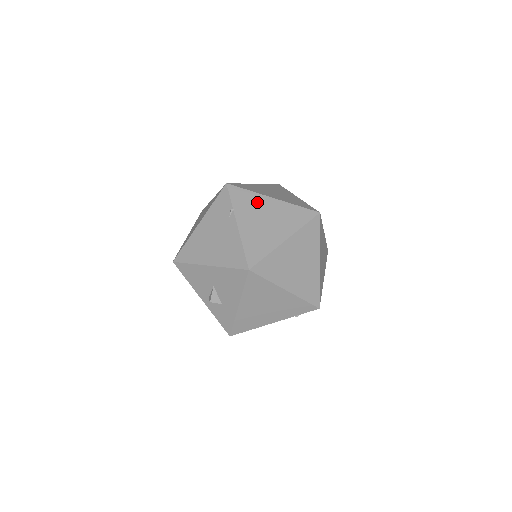
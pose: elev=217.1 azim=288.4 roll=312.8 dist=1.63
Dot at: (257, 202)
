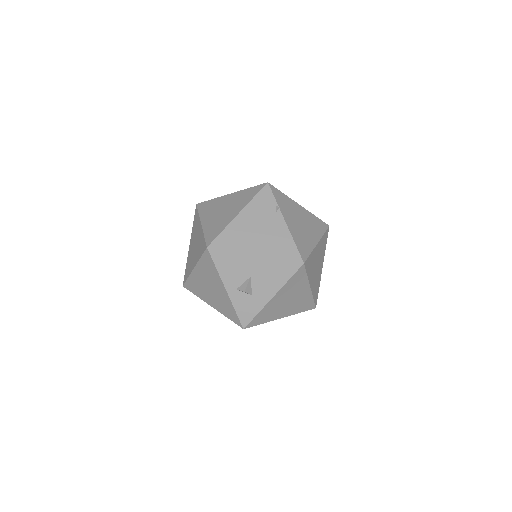
Dot at: (292, 205)
